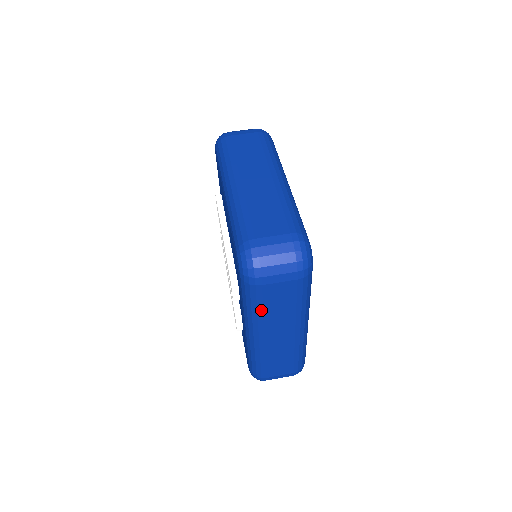
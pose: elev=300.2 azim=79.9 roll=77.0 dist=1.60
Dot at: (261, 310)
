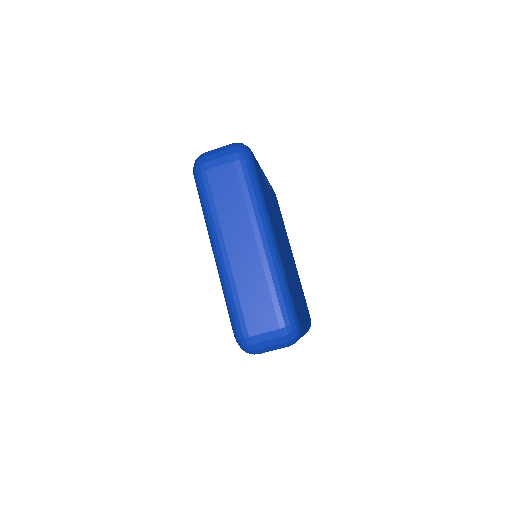
Dot at: occluded
